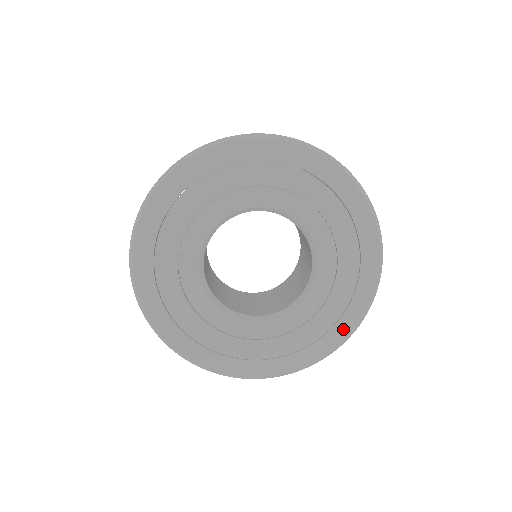
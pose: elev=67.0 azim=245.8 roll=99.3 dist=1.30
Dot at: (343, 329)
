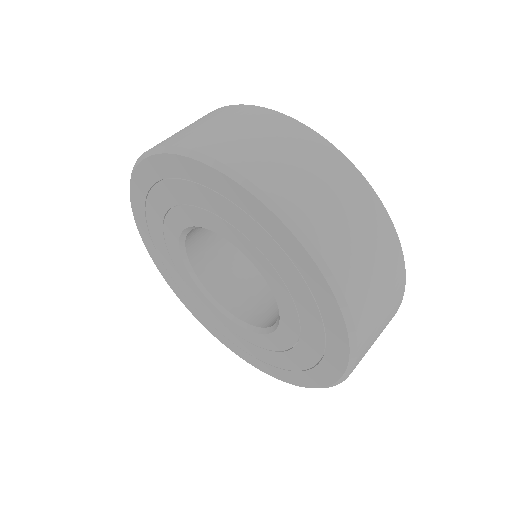
Dot at: (251, 360)
